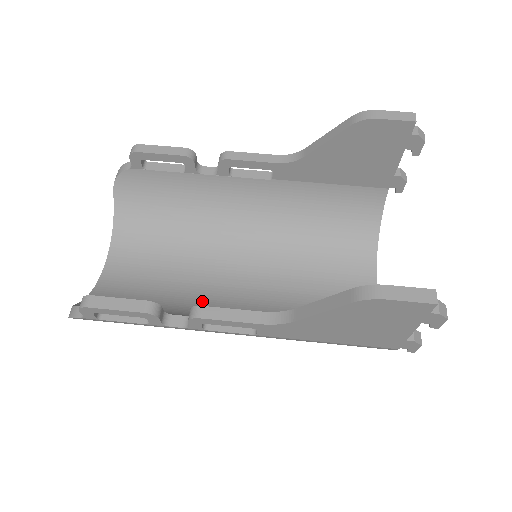
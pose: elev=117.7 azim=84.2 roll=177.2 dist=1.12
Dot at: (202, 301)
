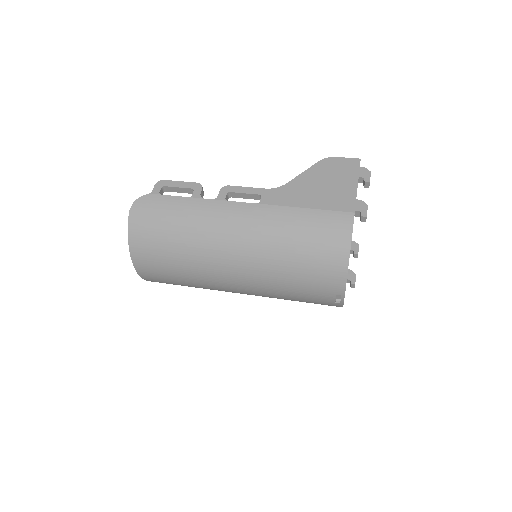
Dot at: occluded
